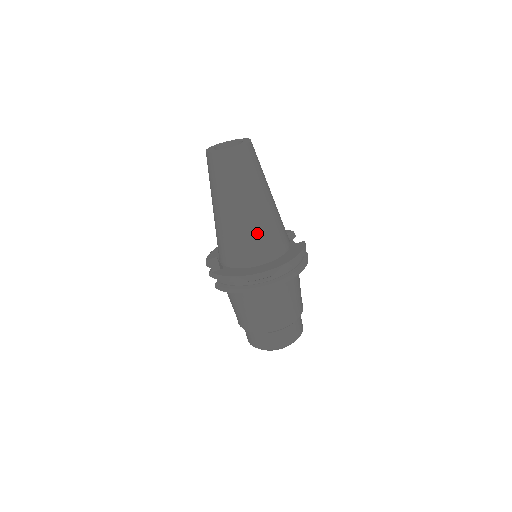
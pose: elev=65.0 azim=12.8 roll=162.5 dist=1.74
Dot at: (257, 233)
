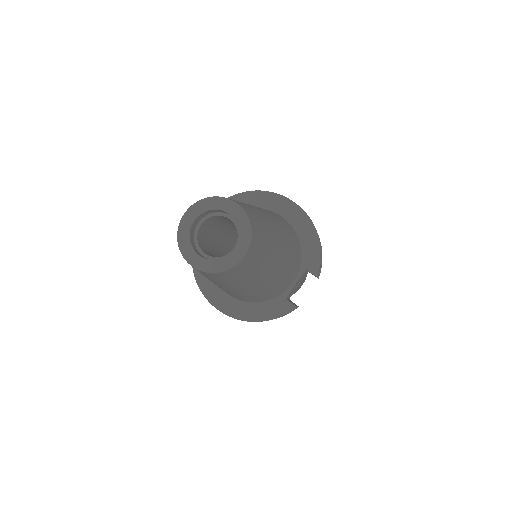
Dot at: occluded
